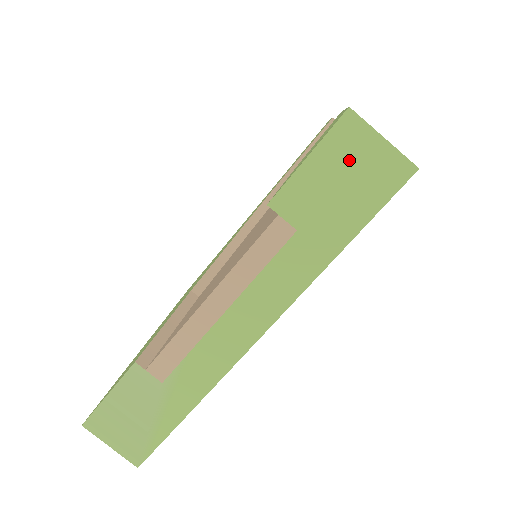
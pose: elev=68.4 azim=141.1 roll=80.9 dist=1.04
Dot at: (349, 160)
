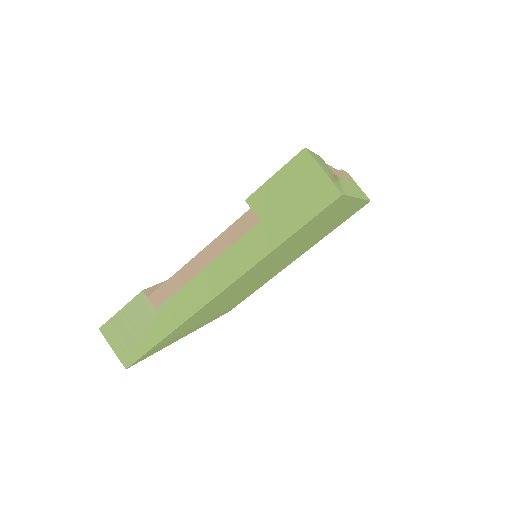
Dot at: (300, 181)
